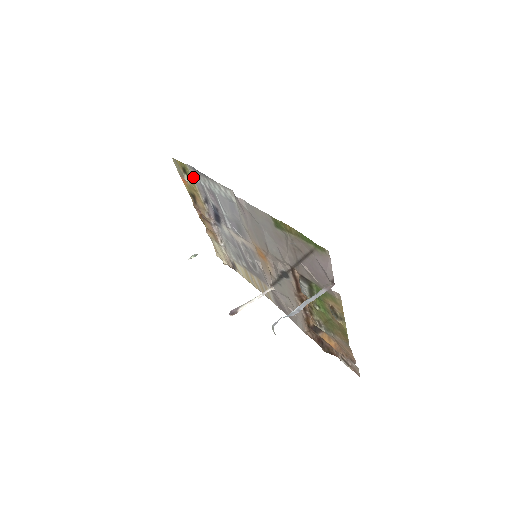
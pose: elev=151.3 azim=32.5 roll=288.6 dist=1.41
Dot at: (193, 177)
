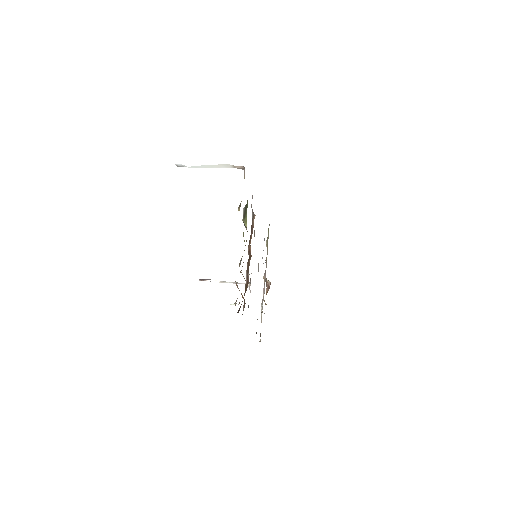
Dot at: occluded
